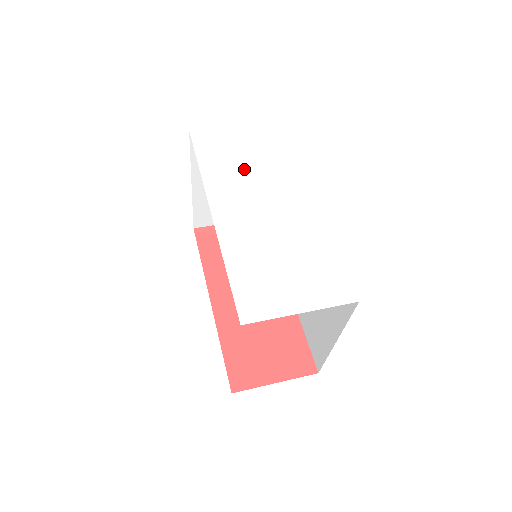
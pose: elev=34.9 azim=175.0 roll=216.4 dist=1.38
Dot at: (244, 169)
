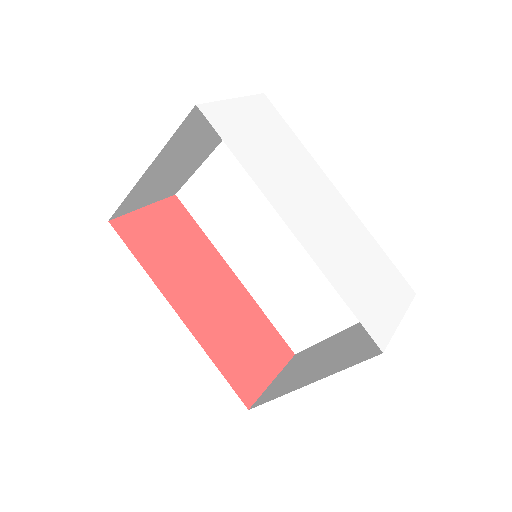
Dot at: (277, 162)
